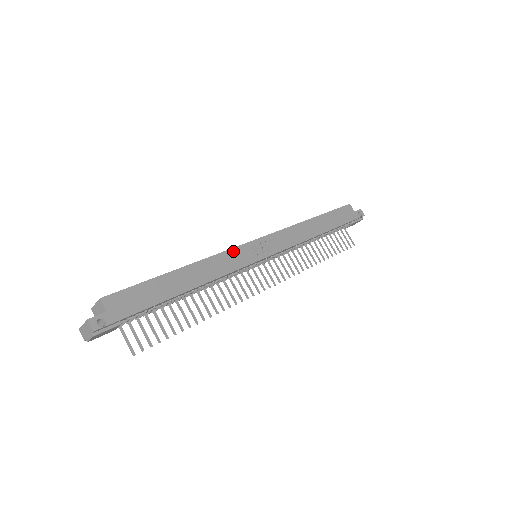
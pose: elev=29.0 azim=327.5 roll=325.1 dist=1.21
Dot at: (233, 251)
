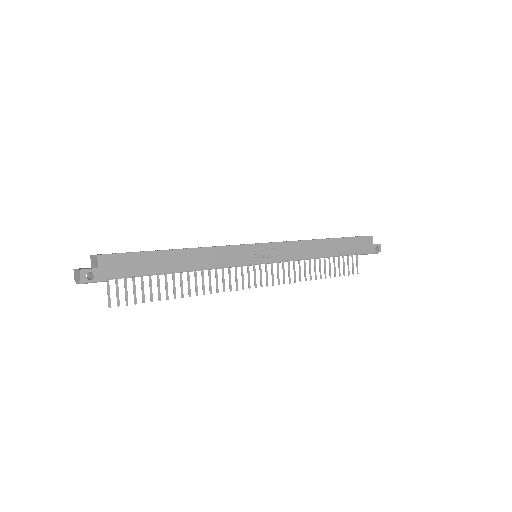
Dot at: (234, 248)
